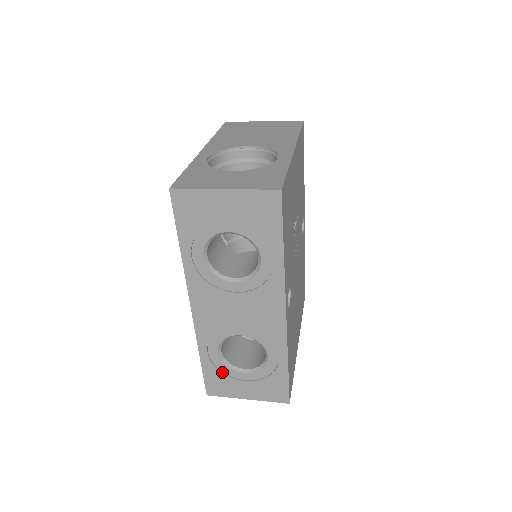
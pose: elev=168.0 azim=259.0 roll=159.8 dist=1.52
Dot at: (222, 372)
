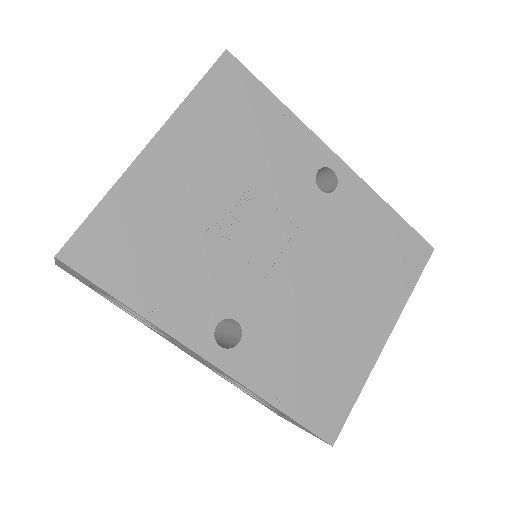
Dot at: (259, 400)
